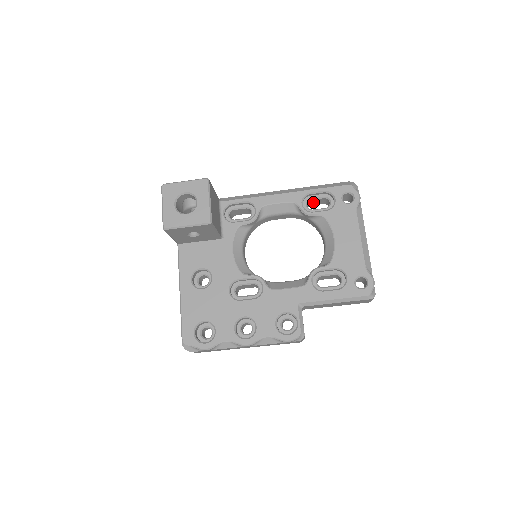
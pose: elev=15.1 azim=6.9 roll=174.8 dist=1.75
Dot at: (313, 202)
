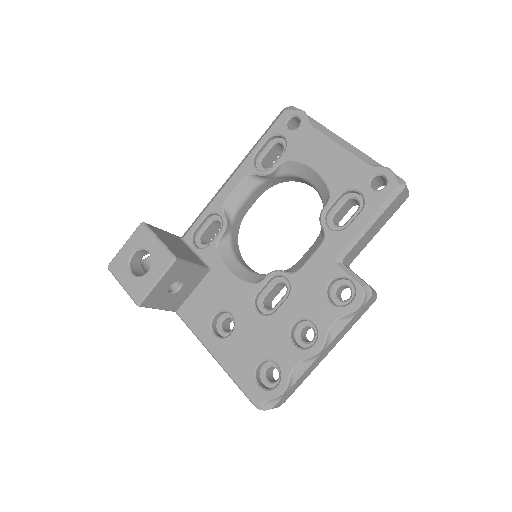
Dot at: (268, 160)
